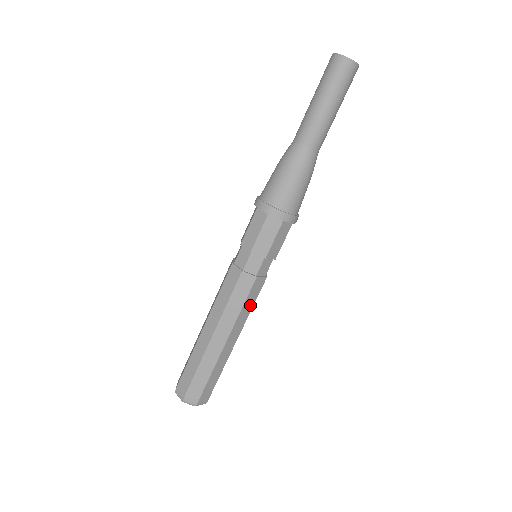
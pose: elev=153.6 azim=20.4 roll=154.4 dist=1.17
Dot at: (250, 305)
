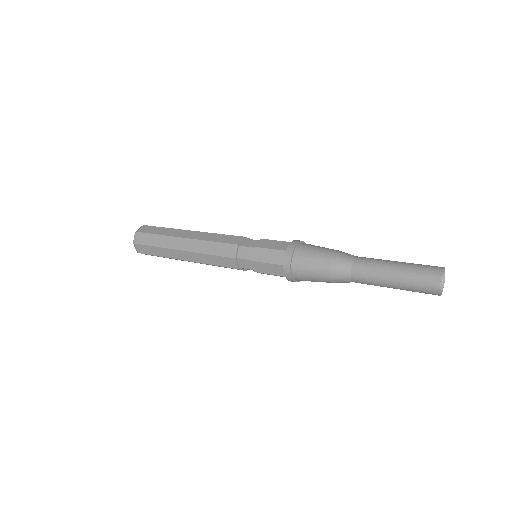
Dot at: occluded
